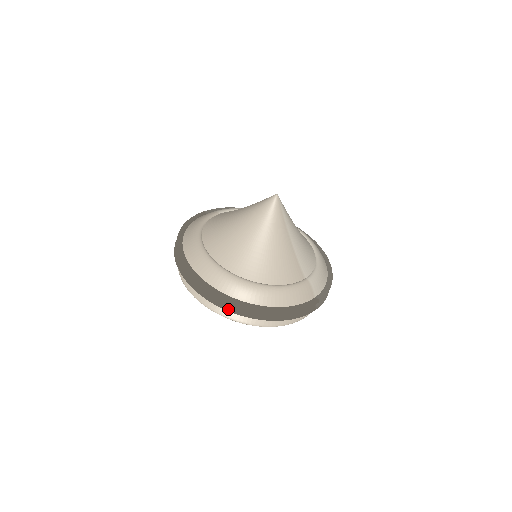
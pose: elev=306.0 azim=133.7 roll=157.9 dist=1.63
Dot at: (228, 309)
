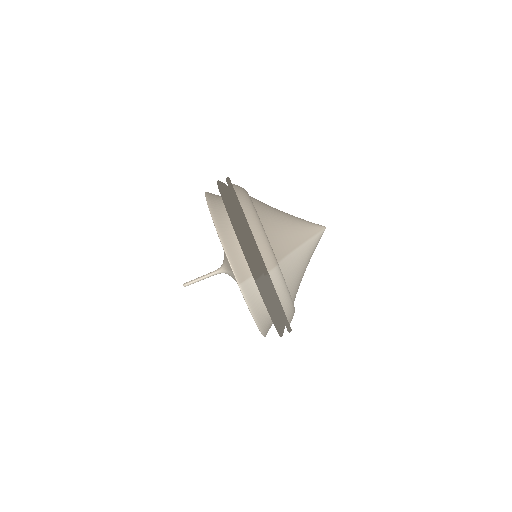
Dot at: (222, 190)
